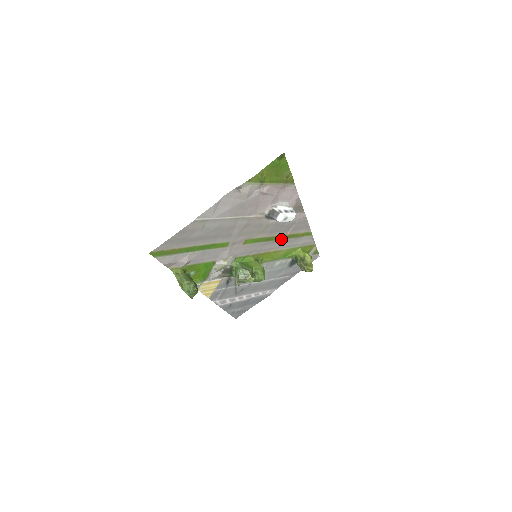
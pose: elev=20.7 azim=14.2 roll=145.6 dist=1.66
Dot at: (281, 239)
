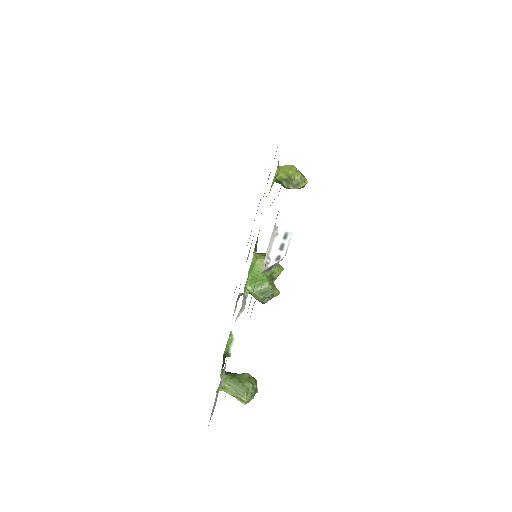
Dot at: occluded
